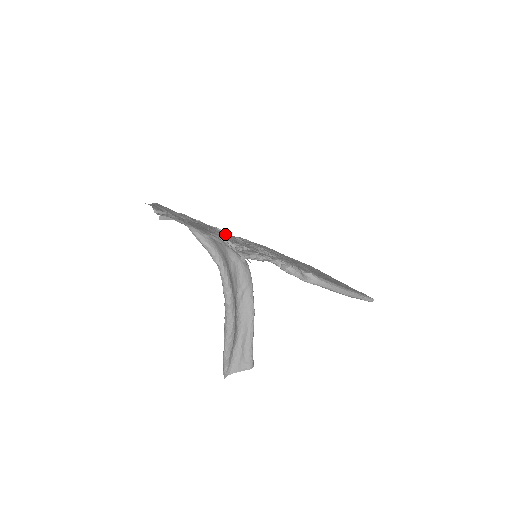
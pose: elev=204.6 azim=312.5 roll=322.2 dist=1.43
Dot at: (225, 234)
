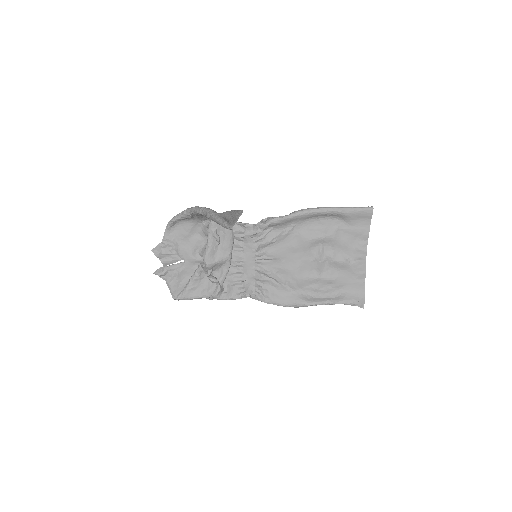
Dot at: occluded
